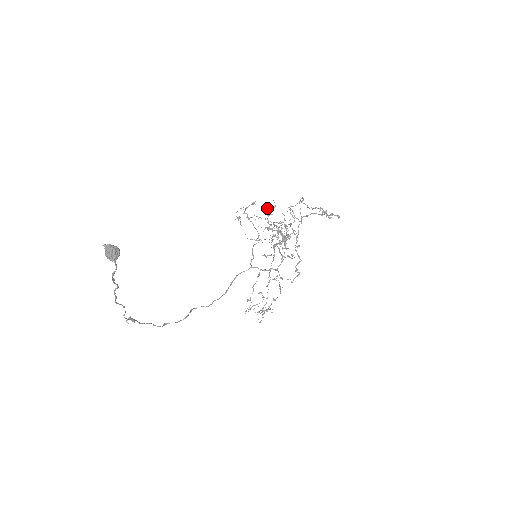
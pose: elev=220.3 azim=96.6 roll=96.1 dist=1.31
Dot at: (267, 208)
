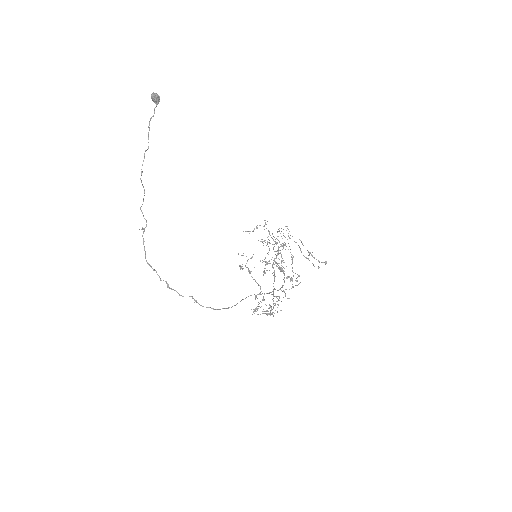
Dot at: (264, 259)
